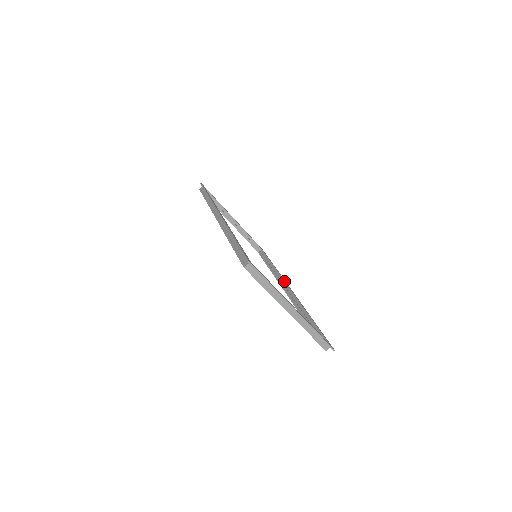
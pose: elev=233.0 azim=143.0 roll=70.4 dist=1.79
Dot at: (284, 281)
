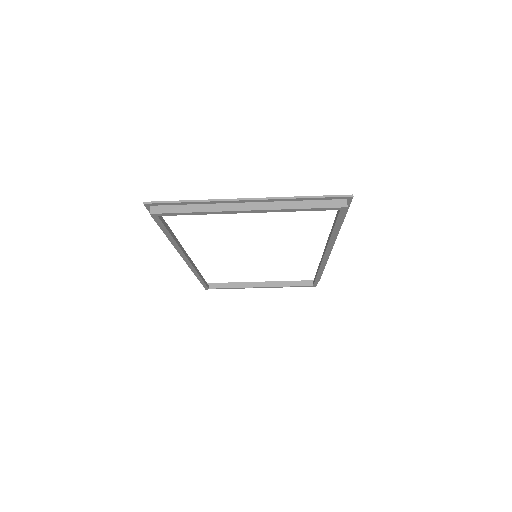
Dot at: occluded
